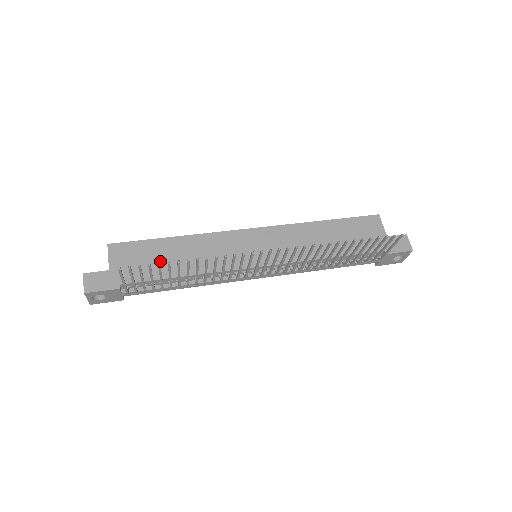
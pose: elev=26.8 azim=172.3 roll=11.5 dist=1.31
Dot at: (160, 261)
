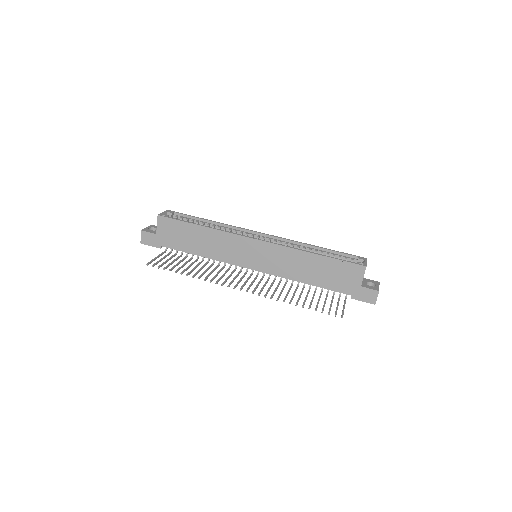
Dot at: (188, 240)
